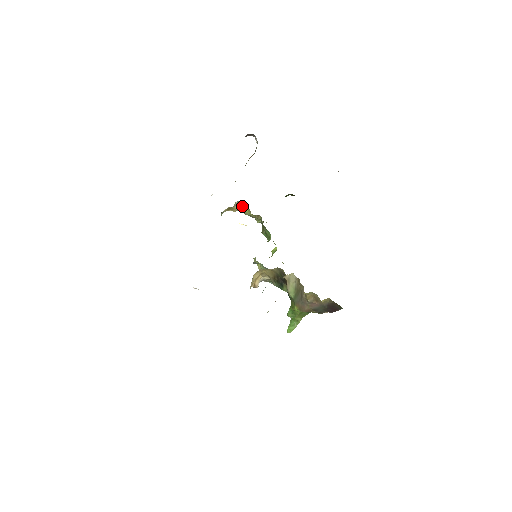
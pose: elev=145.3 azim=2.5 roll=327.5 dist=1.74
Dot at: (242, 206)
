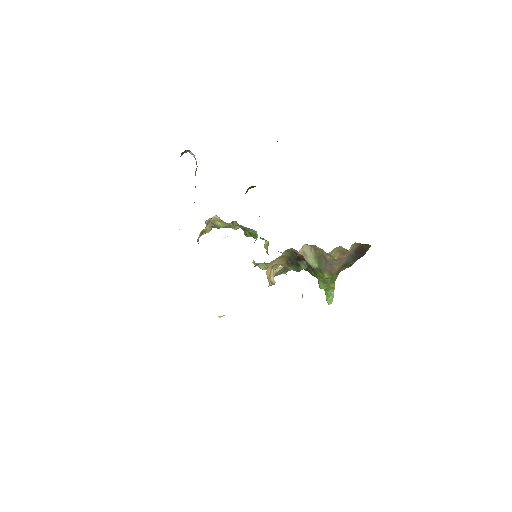
Dot at: (213, 222)
